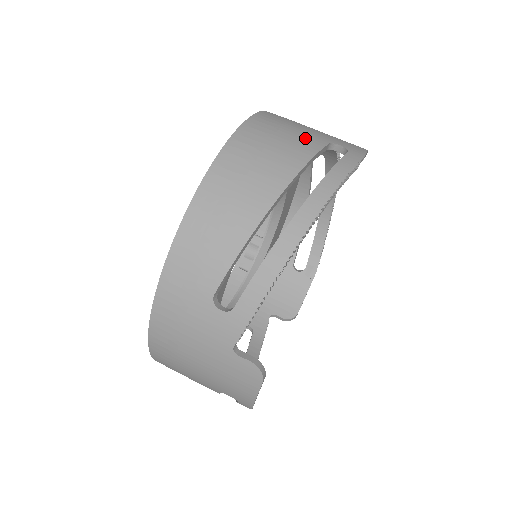
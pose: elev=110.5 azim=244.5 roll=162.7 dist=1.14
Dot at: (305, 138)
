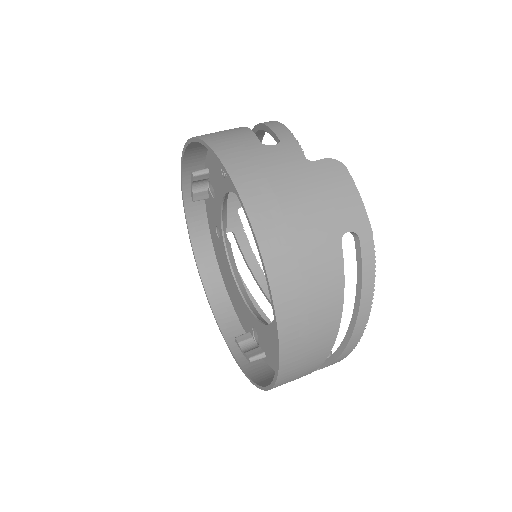
Dot at: occluded
